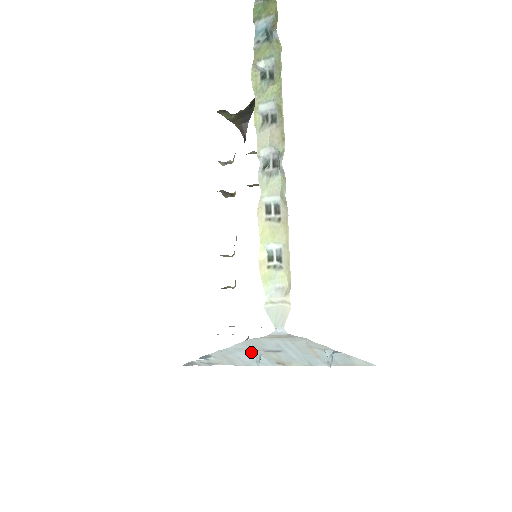
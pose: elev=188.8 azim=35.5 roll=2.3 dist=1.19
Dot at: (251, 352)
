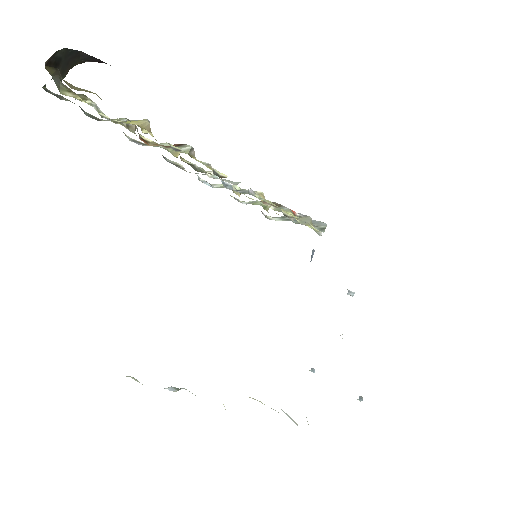
Dot at: occluded
